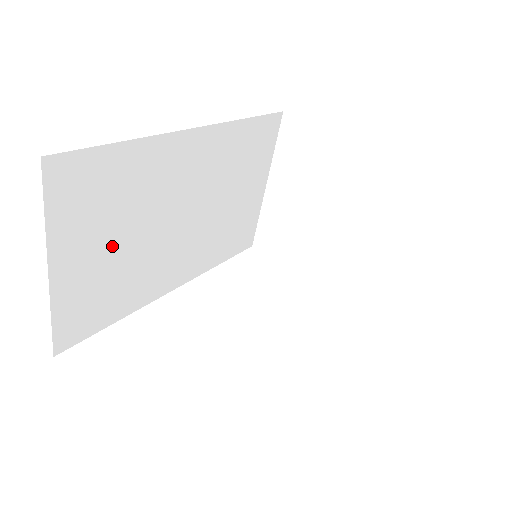
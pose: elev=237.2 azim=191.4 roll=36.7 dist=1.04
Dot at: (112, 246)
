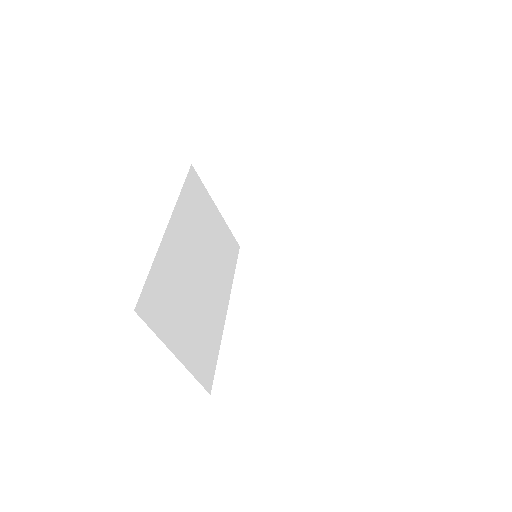
Dot at: (187, 319)
